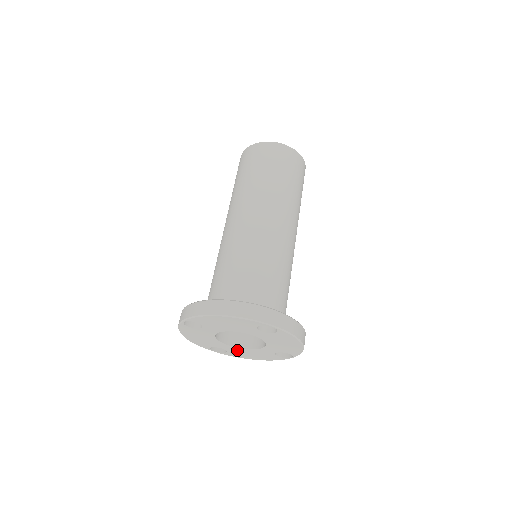
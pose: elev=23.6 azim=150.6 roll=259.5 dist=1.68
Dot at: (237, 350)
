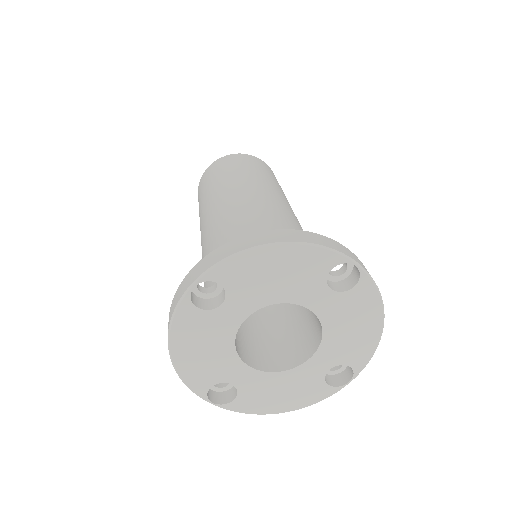
Dot at: (259, 383)
